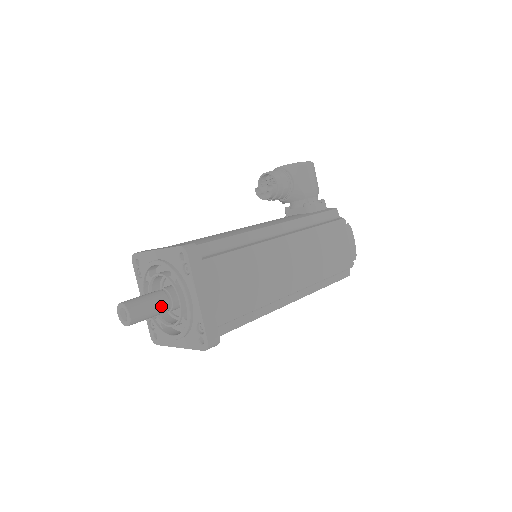
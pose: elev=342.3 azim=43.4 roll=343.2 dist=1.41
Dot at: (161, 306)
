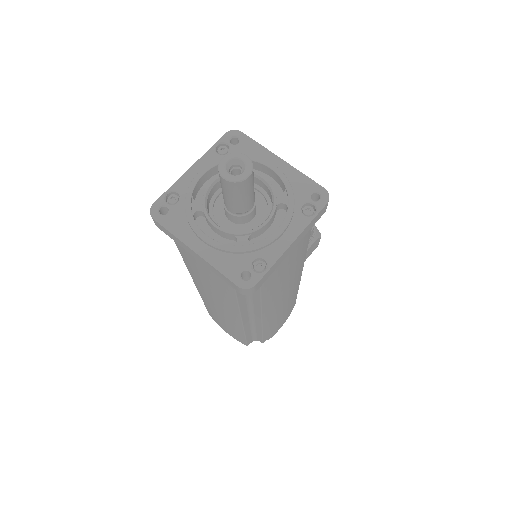
Dot at: (248, 204)
